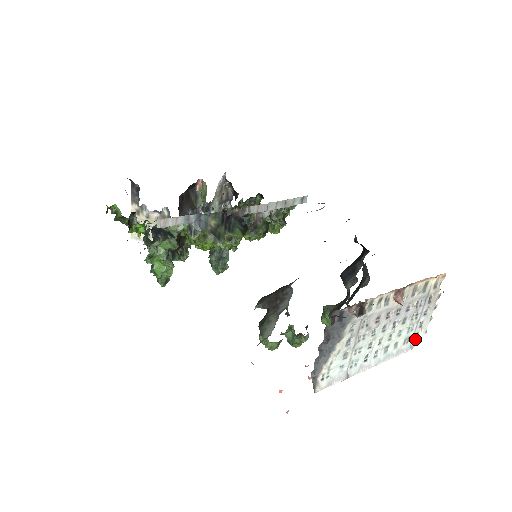
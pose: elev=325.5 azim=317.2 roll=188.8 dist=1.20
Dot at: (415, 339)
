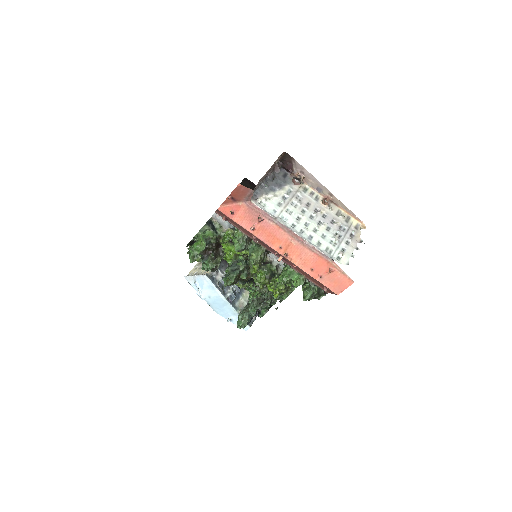
Dot at: (337, 259)
